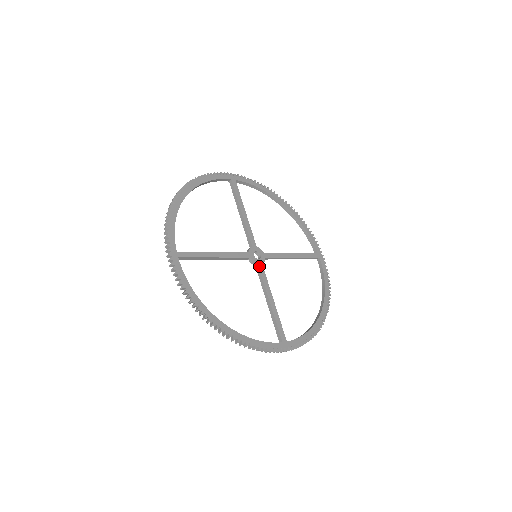
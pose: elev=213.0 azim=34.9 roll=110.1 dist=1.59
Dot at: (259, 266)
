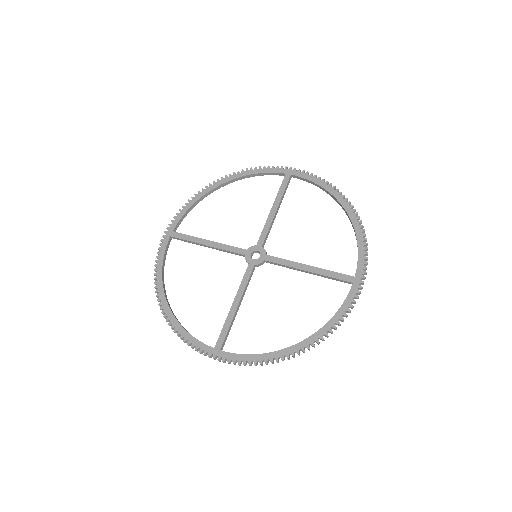
Dot at: (267, 260)
